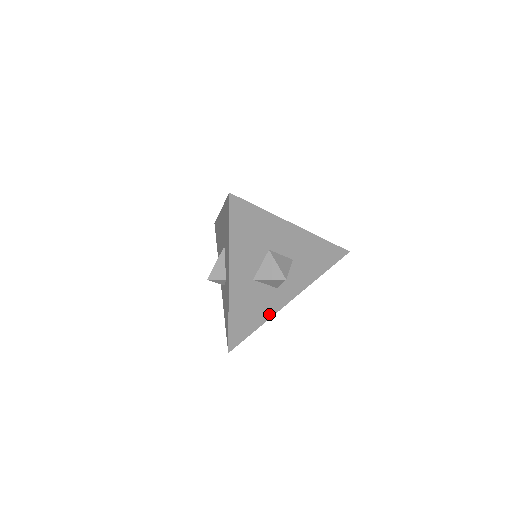
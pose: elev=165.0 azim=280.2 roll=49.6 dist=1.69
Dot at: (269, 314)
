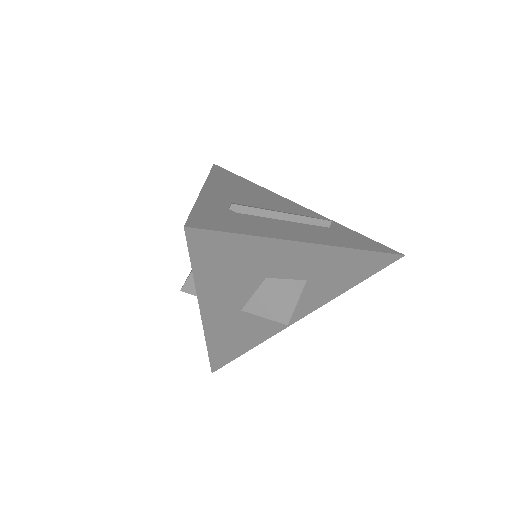
Dot at: (269, 334)
